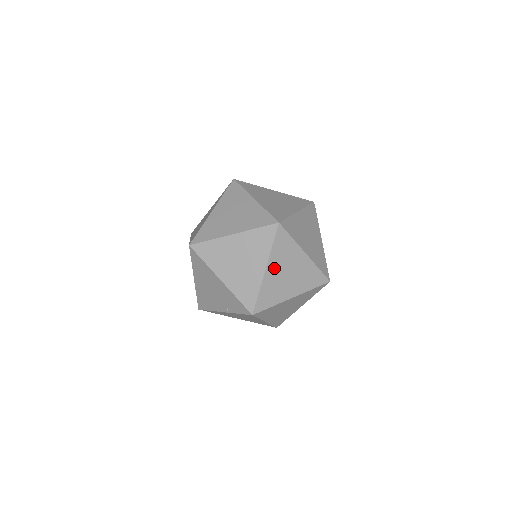
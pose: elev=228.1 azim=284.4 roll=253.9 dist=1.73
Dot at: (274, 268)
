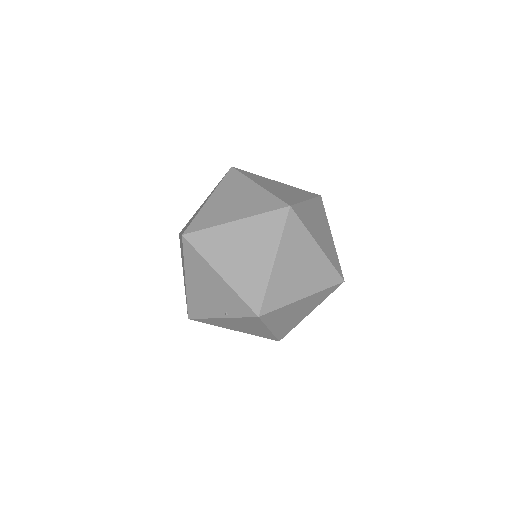
Dot at: (284, 260)
